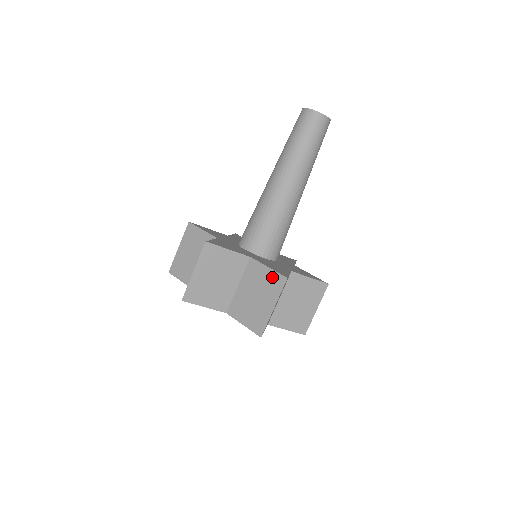
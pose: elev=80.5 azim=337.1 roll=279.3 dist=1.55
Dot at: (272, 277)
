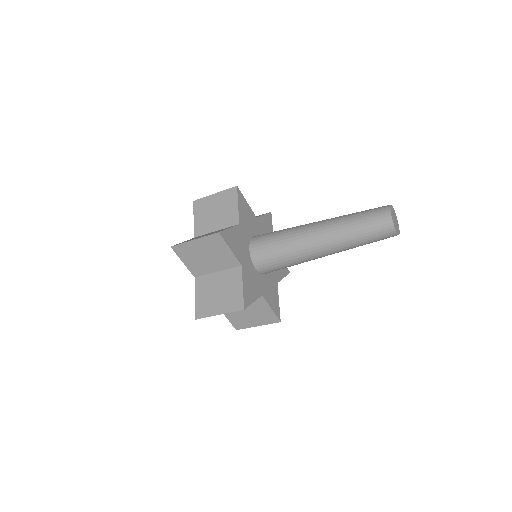
Dot at: (238, 296)
